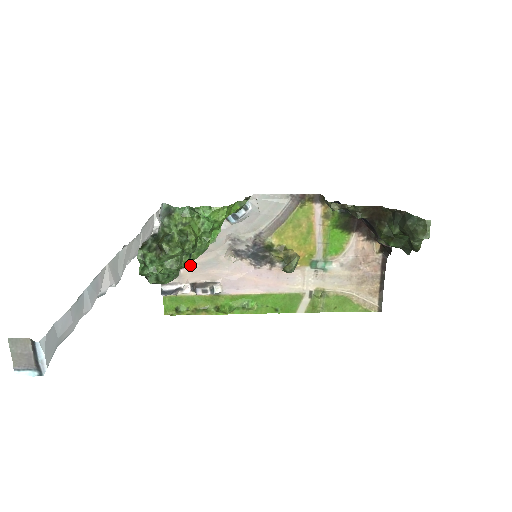
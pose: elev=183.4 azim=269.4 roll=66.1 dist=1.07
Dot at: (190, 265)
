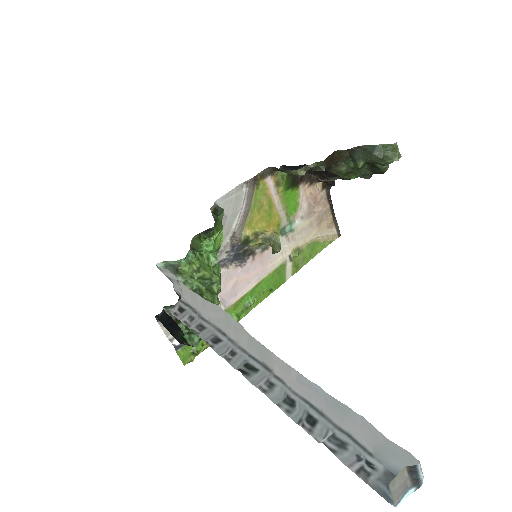
Dot at: occluded
